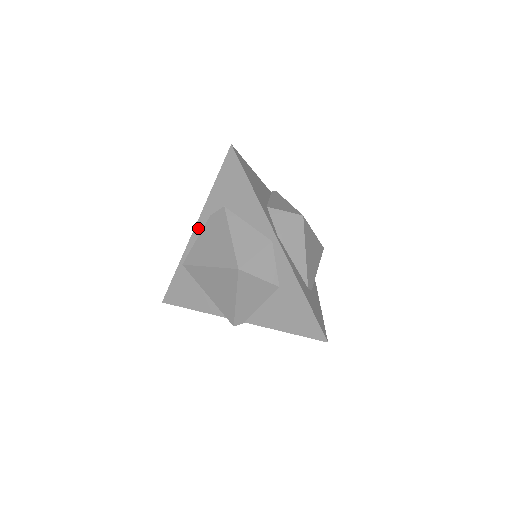
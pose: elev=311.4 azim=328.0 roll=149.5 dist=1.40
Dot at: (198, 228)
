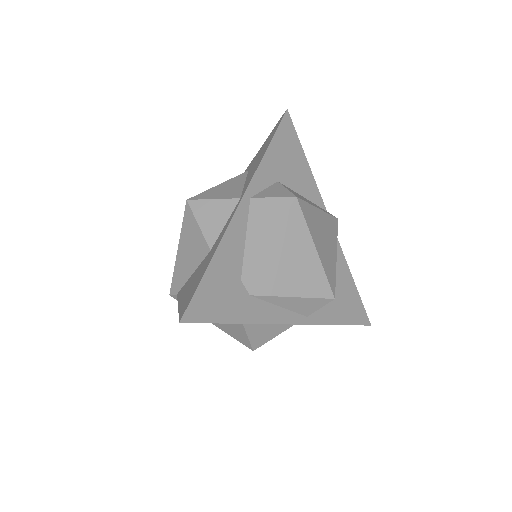
Dot at: occluded
